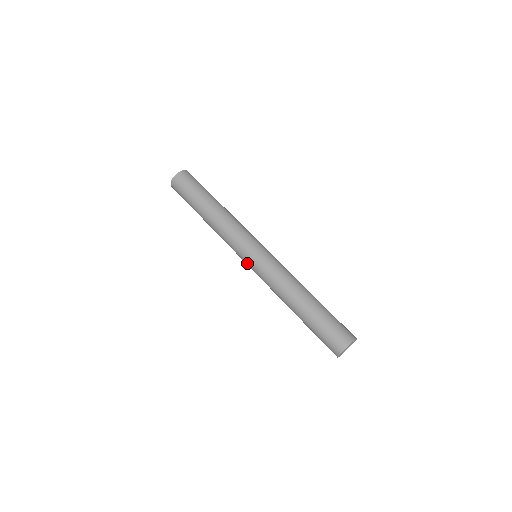
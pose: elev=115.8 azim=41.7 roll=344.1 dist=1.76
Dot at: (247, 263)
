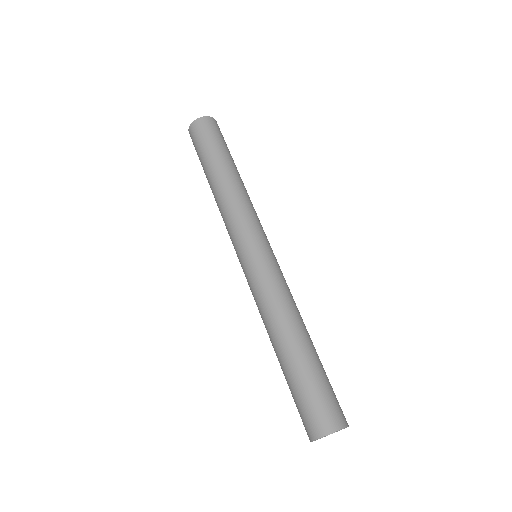
Dot at: (240, 261)
